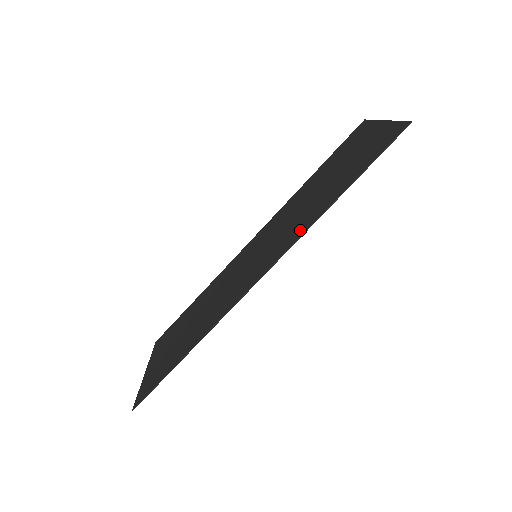
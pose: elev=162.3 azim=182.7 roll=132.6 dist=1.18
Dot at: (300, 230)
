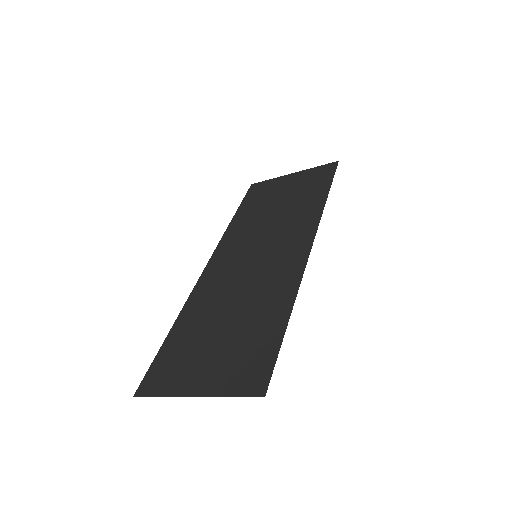
Dot at: (311, 217)
